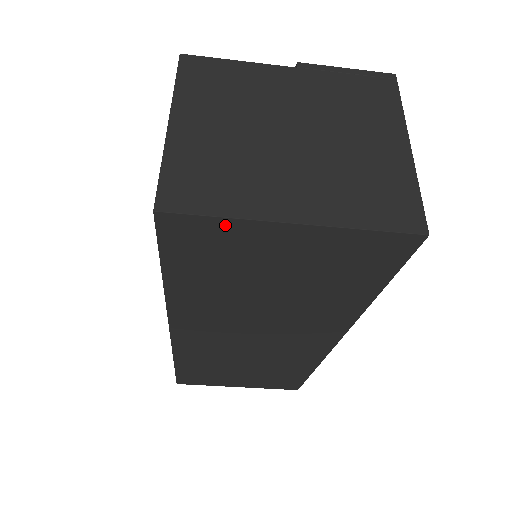
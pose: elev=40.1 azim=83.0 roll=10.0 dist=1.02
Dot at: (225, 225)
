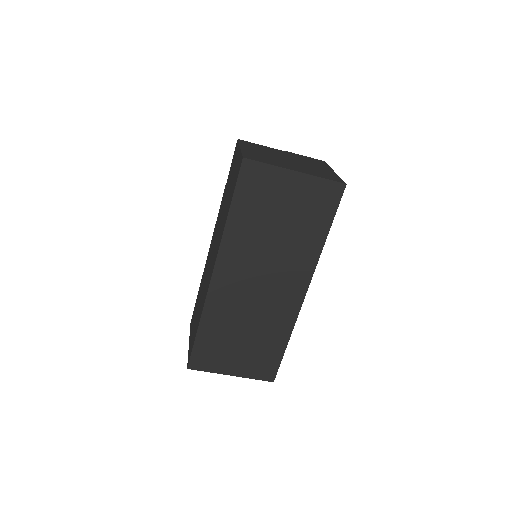
Dot at: (269, 170)
